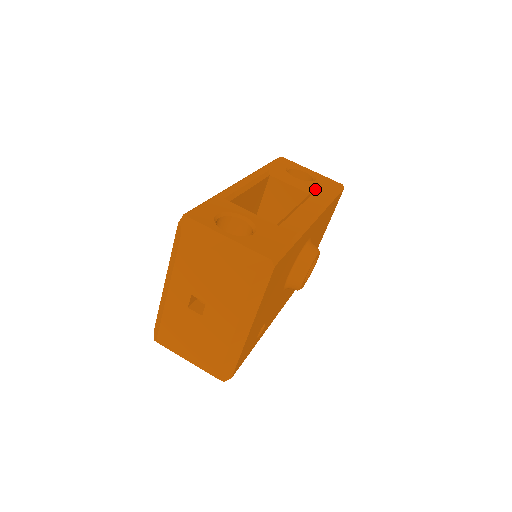
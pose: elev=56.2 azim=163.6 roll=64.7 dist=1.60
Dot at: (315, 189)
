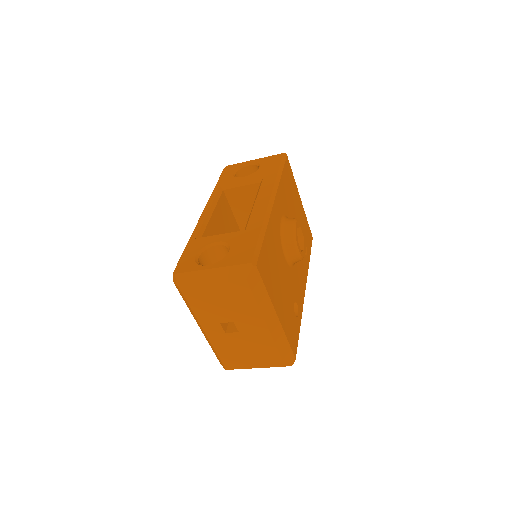
Dot at: (262, 175)
